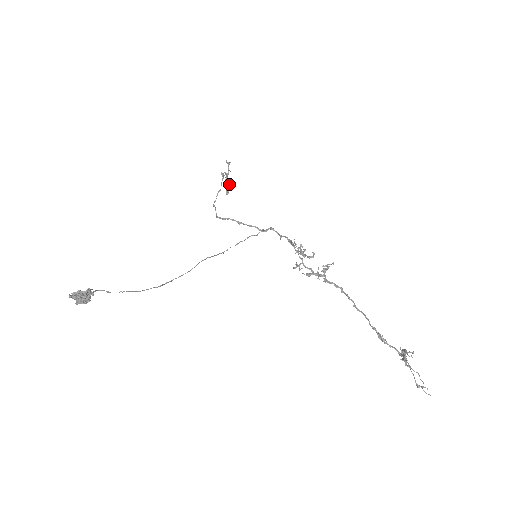
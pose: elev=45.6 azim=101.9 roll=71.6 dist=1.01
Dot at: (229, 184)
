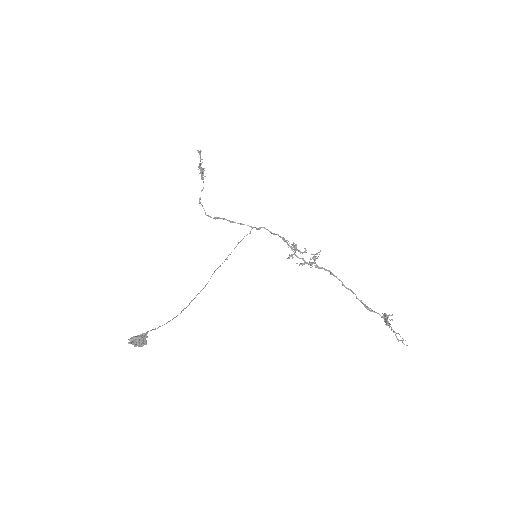
Dot at: (203, 171)
